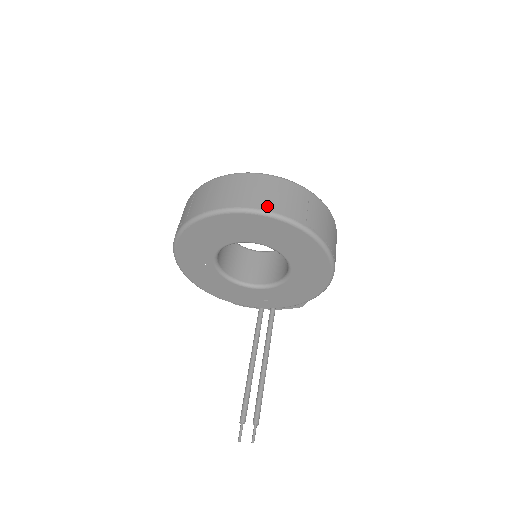
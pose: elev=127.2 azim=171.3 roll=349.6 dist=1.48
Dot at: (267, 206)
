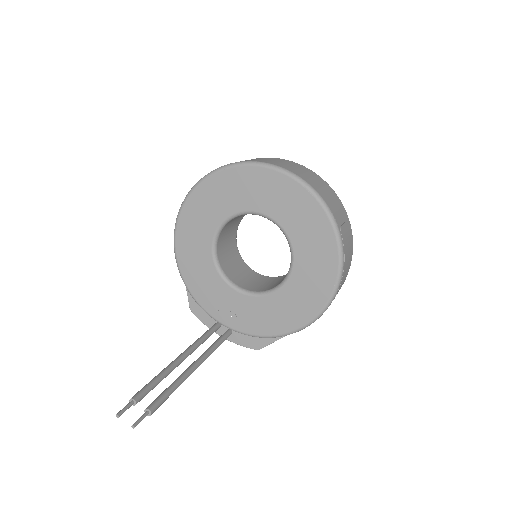
Dot at: (316, 188)
